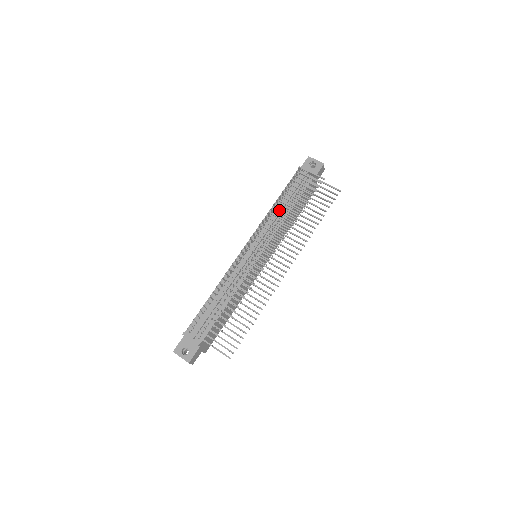
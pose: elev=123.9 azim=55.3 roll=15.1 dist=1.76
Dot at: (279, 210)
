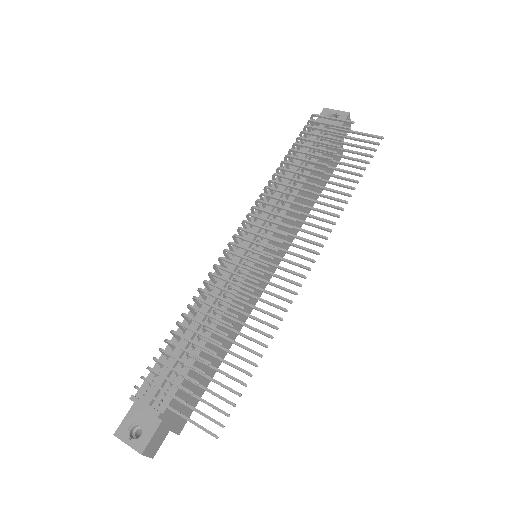
Dot at: (287, 180)
